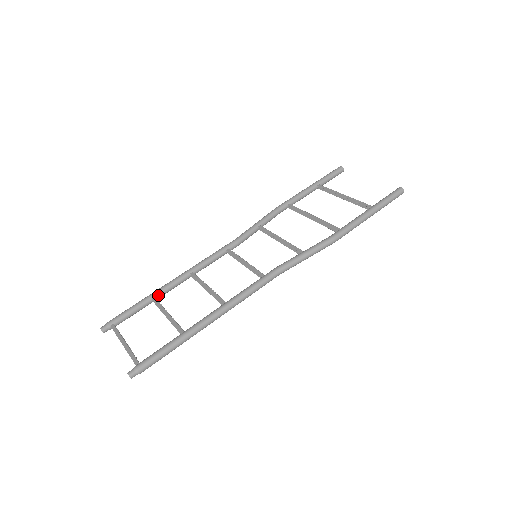
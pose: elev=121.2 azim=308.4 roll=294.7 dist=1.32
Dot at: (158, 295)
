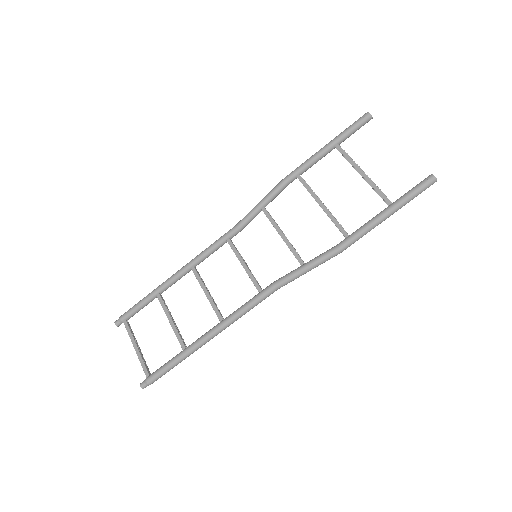
Dot at: (162, 291)
